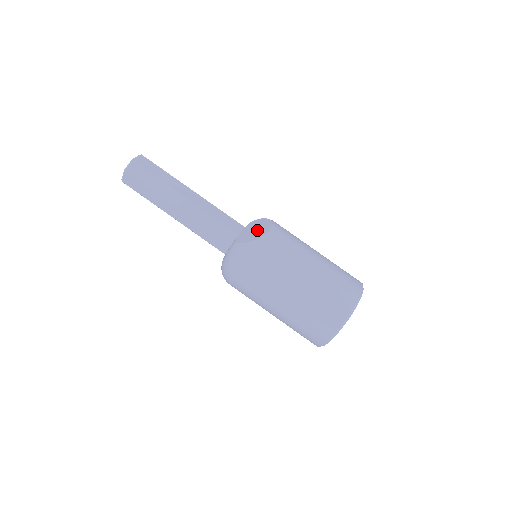
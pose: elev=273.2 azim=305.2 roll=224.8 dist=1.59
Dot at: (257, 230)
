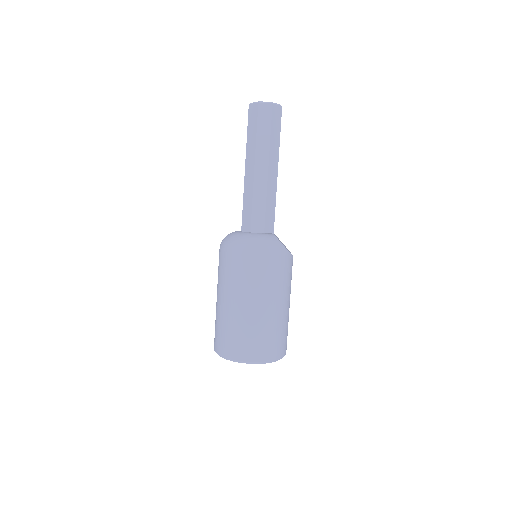
Dot at: occluded
